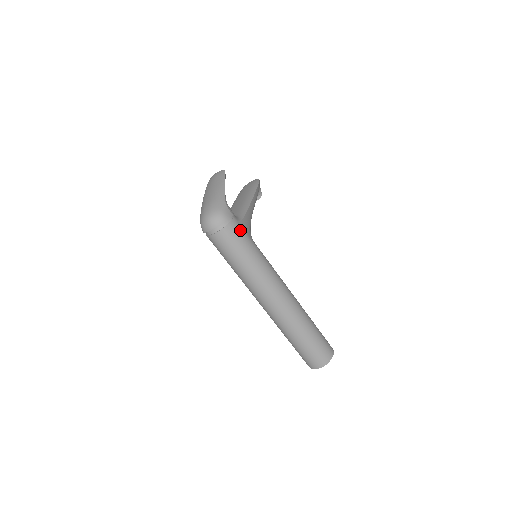
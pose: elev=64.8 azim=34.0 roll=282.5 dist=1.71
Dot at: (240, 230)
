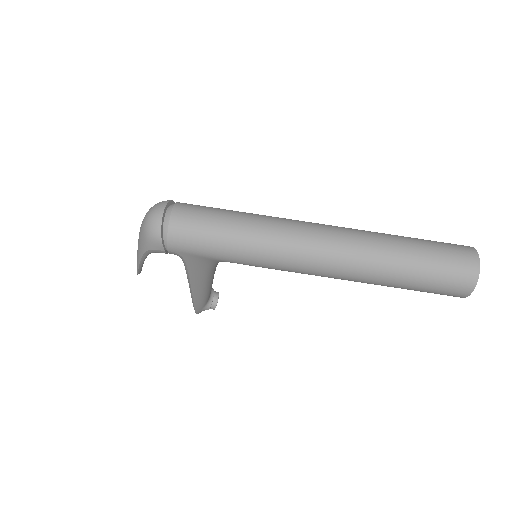
Dot at: occluded
